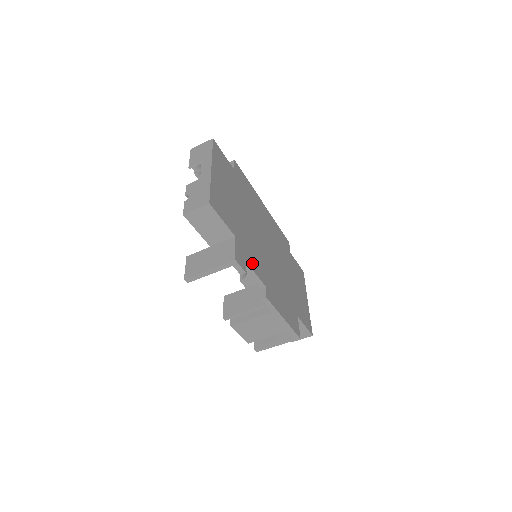
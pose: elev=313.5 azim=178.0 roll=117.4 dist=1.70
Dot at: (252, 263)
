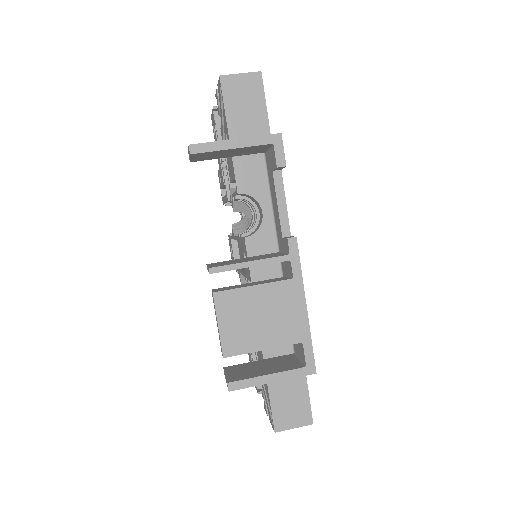
Dot at: occluded
